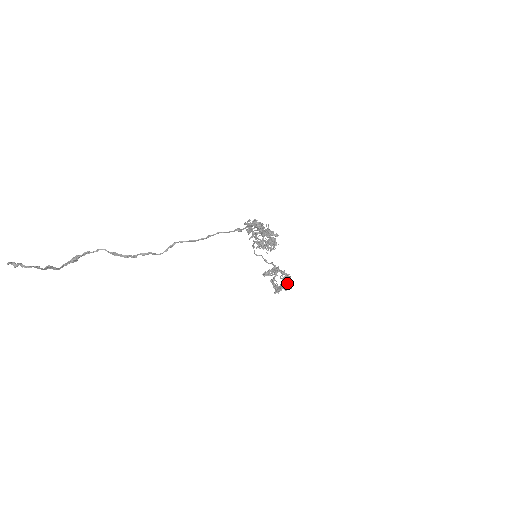
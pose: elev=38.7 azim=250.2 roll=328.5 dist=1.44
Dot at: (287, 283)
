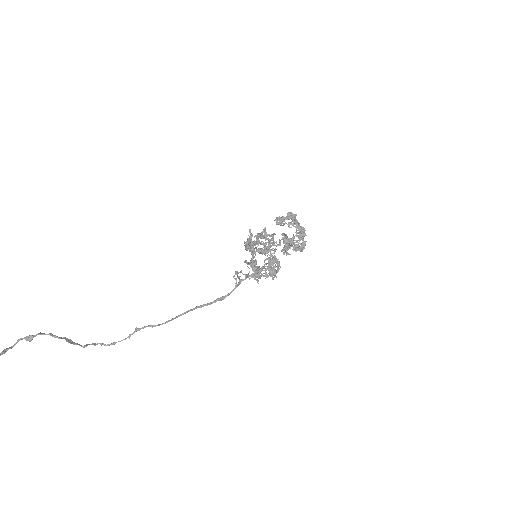
Dot at: (298, 247)
